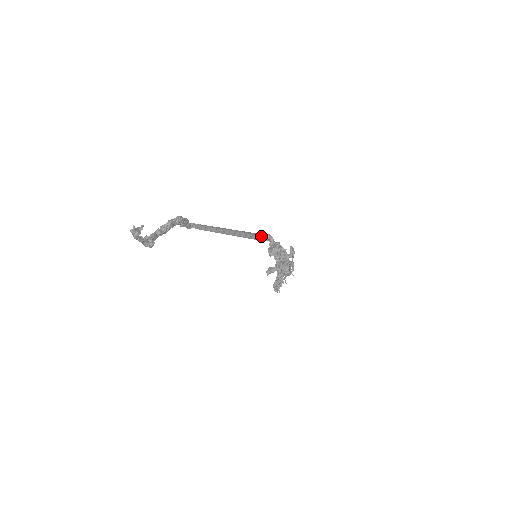
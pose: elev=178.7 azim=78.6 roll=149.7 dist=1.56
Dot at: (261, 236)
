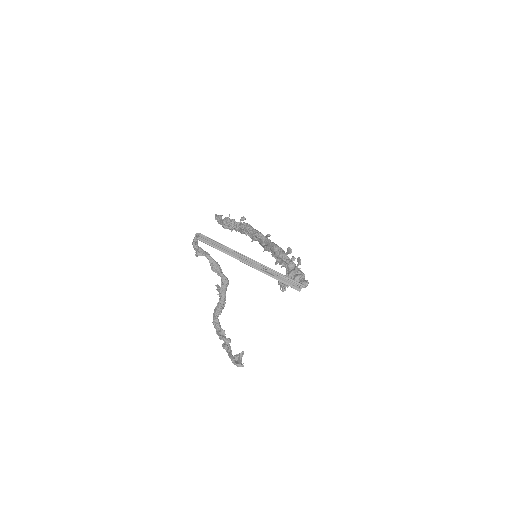
Dot at: (303, 287)
